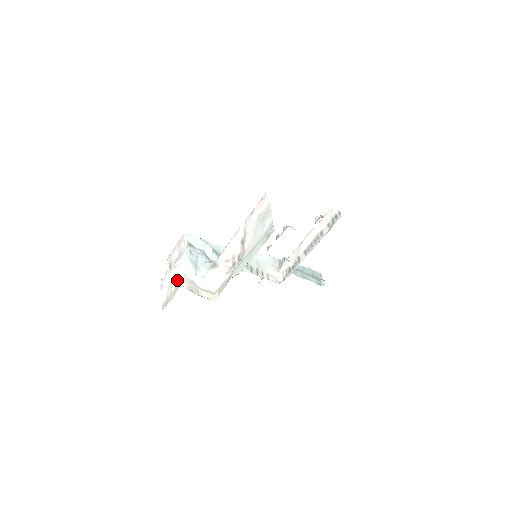
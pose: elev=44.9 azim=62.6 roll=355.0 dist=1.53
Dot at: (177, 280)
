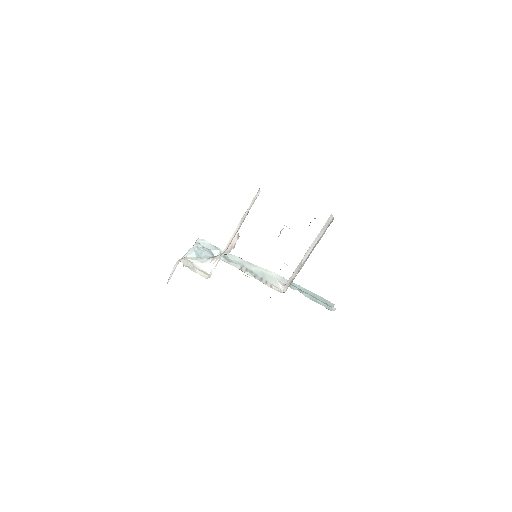
Dot at: occluded
